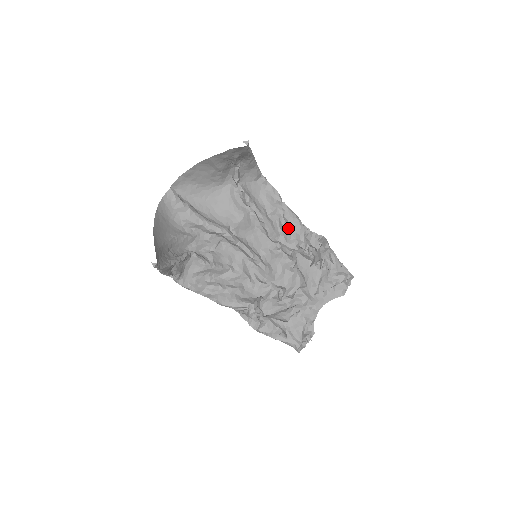
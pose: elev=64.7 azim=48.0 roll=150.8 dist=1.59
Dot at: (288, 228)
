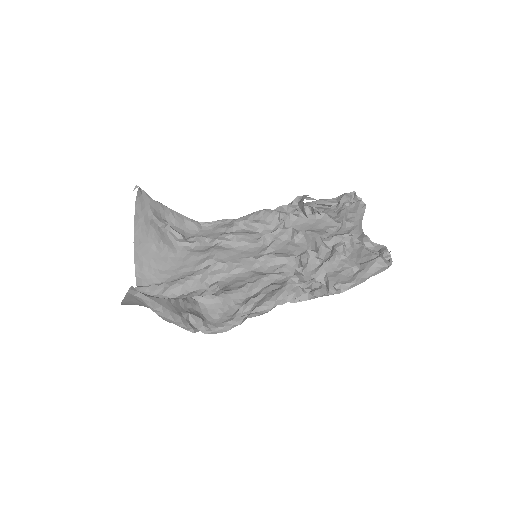
Dot at: (258, 221)
